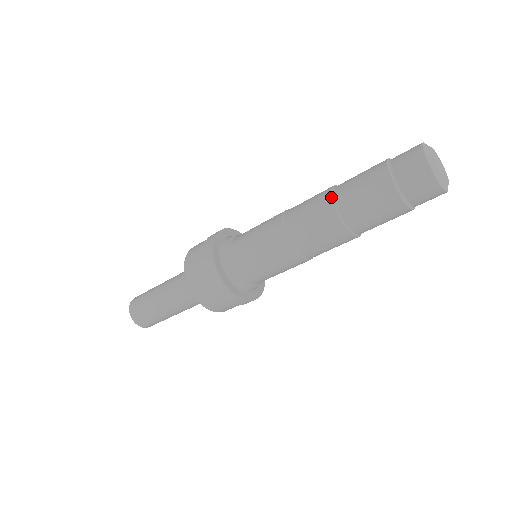
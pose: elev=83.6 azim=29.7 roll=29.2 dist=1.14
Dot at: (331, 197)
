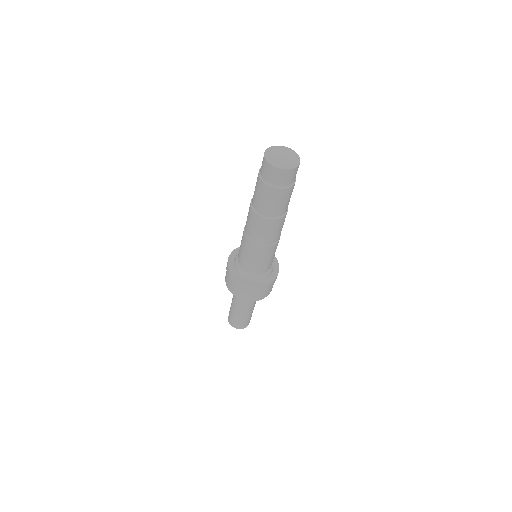
Dot at: (254, 212)
